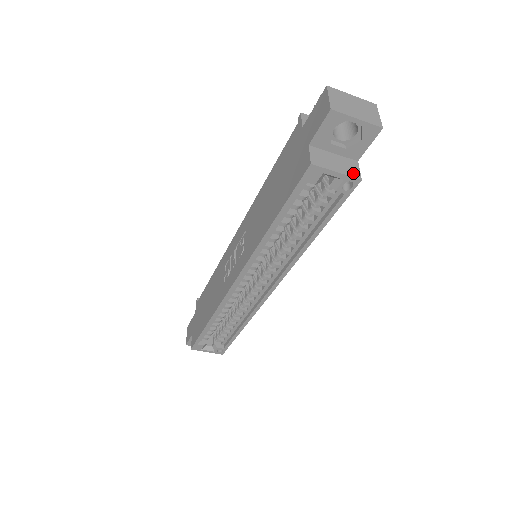
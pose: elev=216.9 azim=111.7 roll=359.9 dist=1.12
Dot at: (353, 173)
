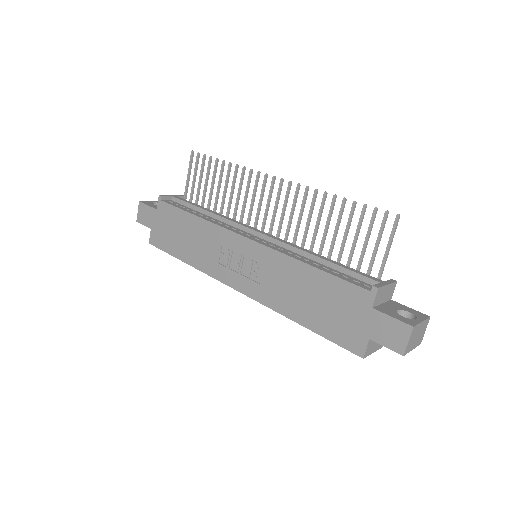
Dot at: (381, 345)
